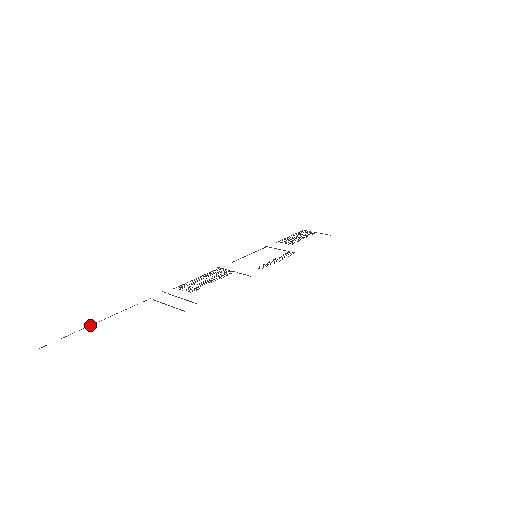
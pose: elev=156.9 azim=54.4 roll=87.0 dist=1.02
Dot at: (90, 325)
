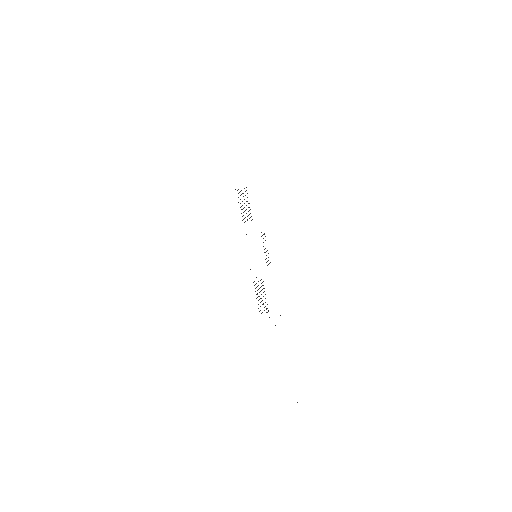
Dot at: occluded
